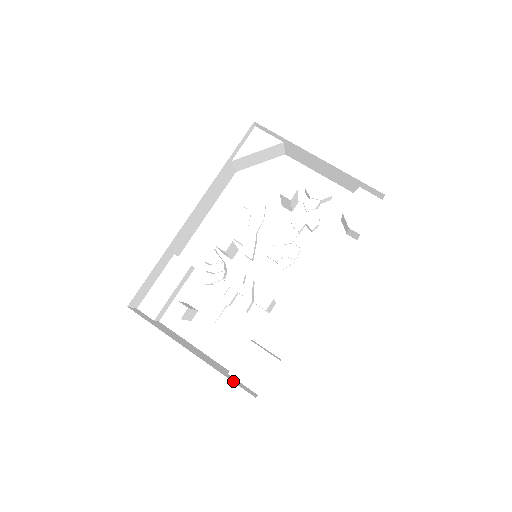
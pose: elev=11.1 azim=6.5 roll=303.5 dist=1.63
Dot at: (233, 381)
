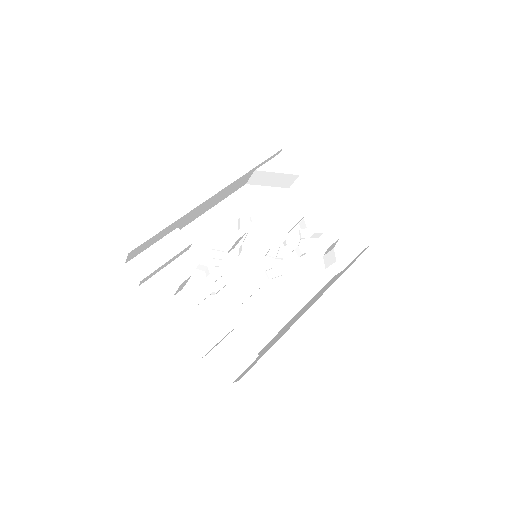
Dot at: occluded
